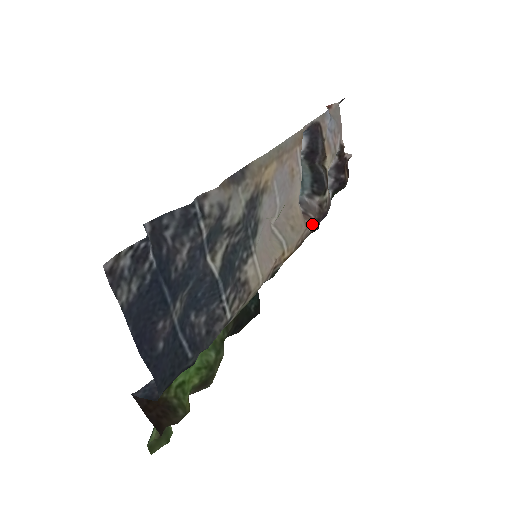
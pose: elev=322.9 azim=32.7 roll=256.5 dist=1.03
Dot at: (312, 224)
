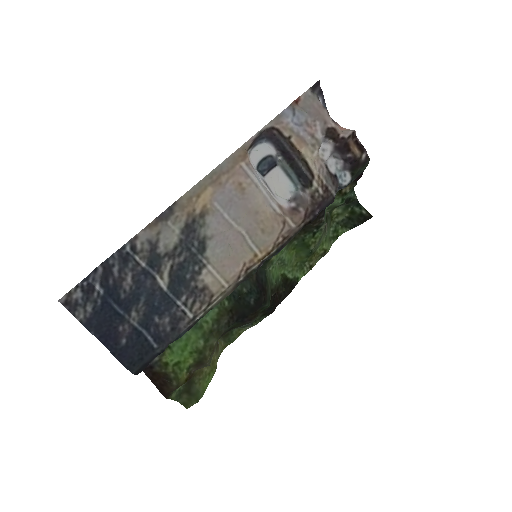
Dot at: (298, 219)
